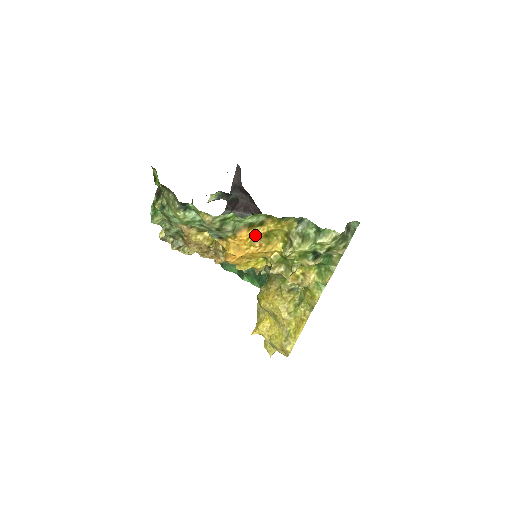
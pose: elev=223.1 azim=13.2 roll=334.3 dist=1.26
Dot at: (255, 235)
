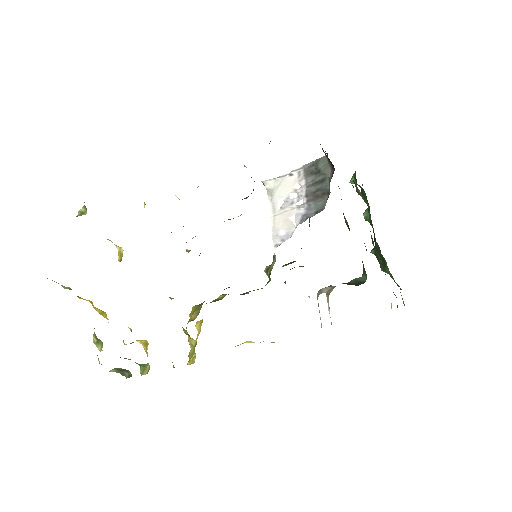
Dot at: (91, 301)
